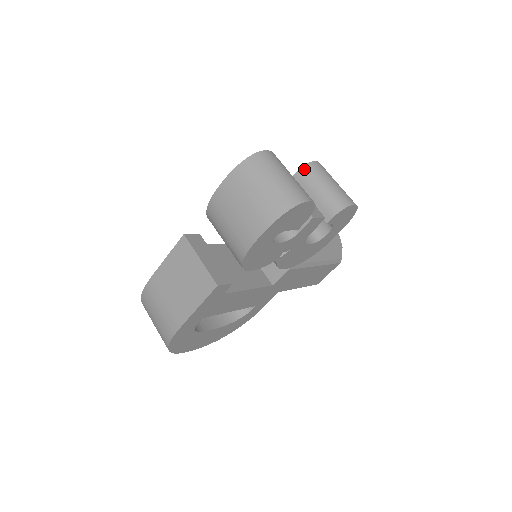
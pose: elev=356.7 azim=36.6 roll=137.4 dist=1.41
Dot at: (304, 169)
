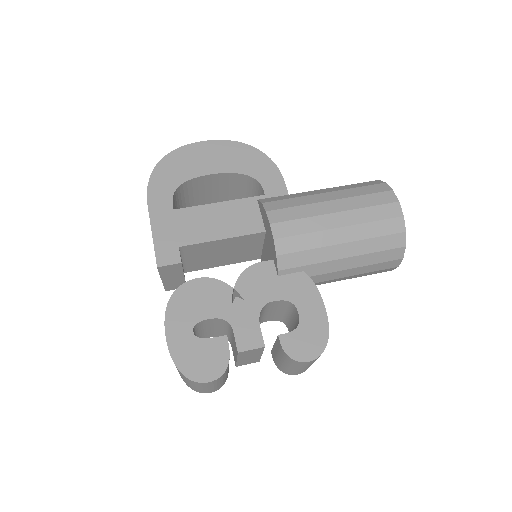
Dot at: (285, 355)
